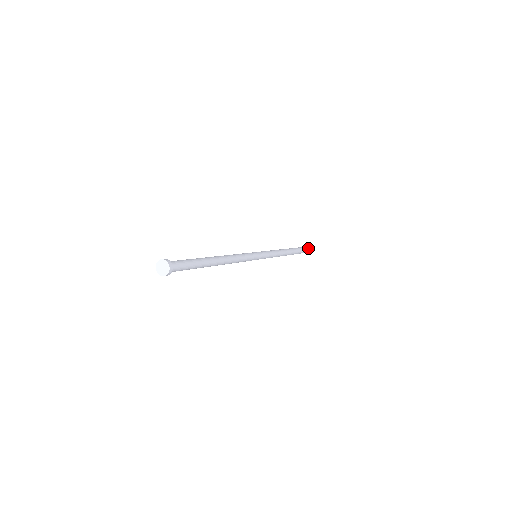
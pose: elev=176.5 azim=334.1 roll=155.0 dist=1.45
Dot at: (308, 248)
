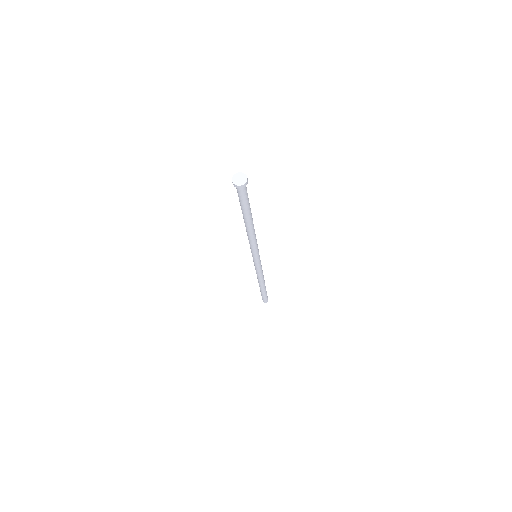
Dot at: occluded
